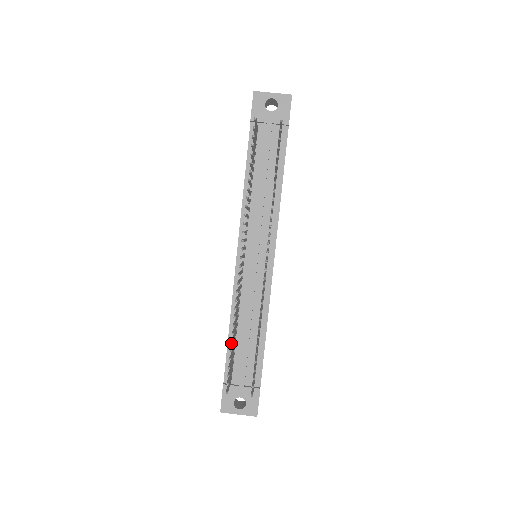
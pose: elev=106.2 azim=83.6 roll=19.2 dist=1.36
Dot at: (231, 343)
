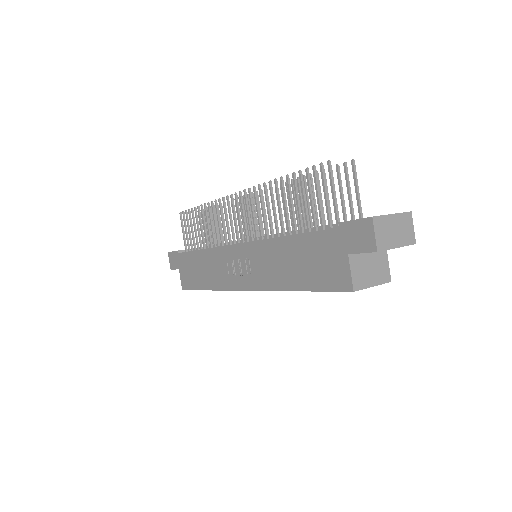
Dot at: (287, 175)
